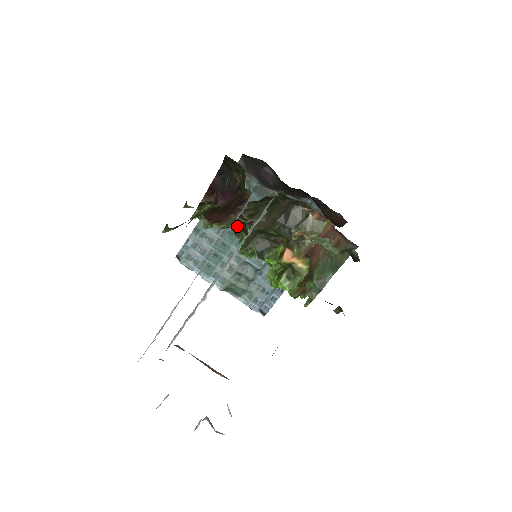
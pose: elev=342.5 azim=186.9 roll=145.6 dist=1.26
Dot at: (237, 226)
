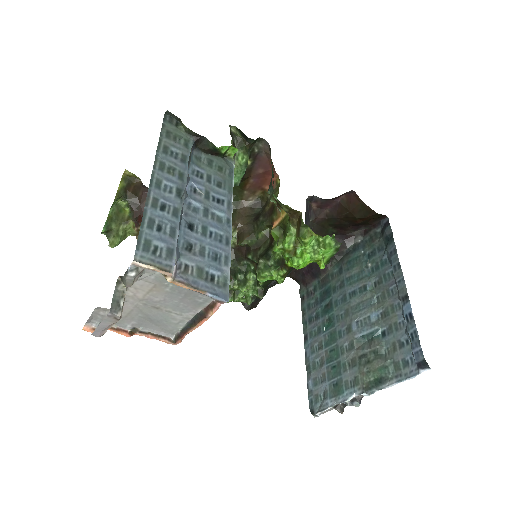
Dot at: (255, 273)
